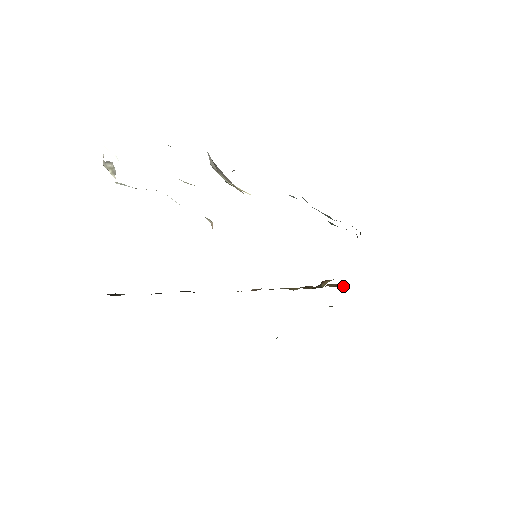
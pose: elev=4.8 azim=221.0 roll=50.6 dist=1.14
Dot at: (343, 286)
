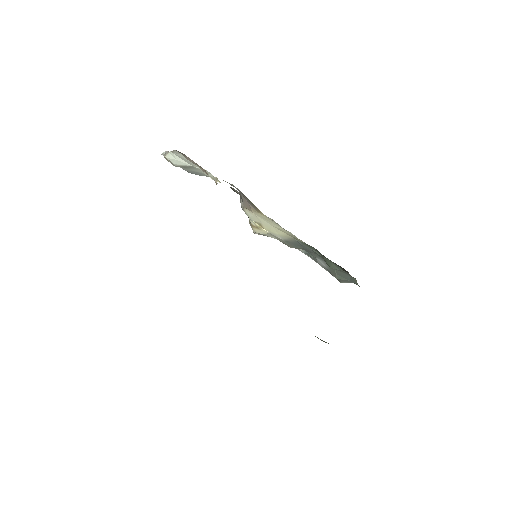
Dot at: occluded
